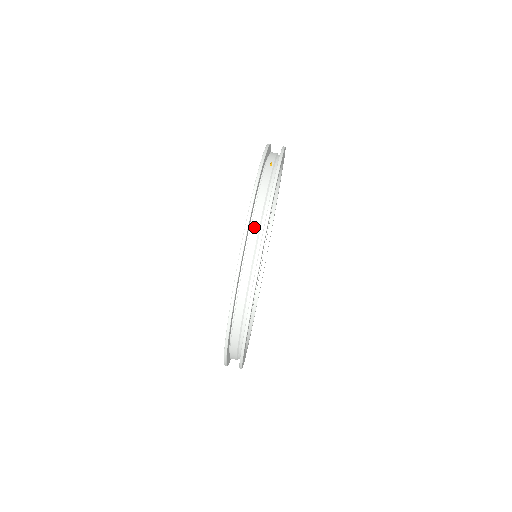
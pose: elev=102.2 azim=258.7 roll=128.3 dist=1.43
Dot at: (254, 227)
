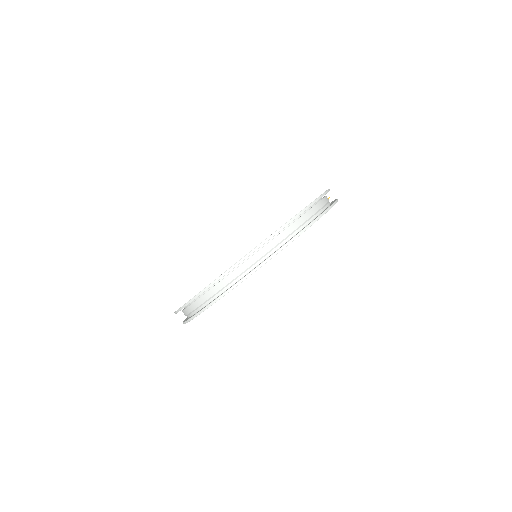
Dot at: (314, 209)
